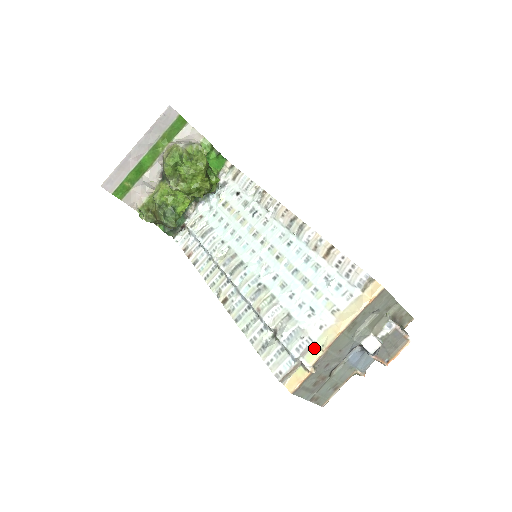
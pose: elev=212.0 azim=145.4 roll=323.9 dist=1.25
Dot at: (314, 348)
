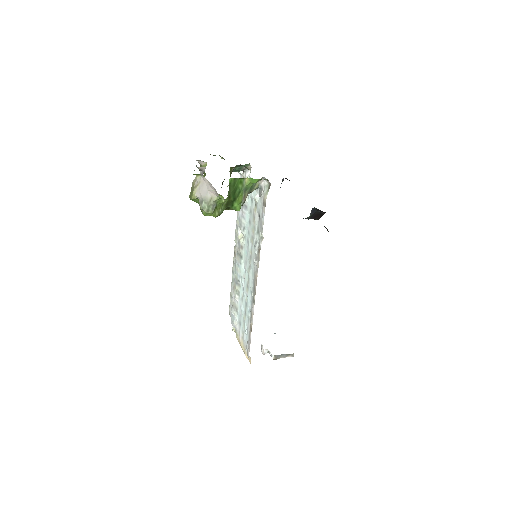
Dot at: (236, 330)
